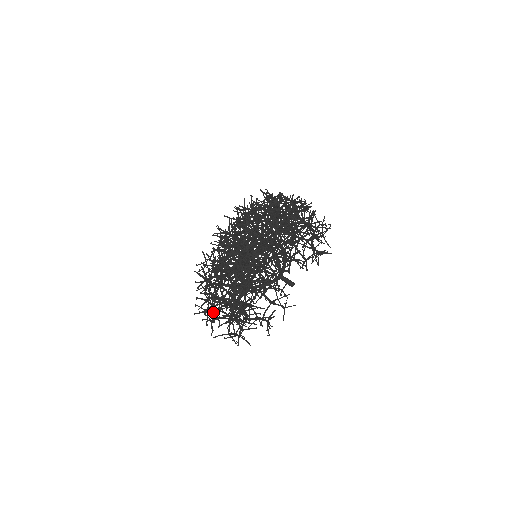
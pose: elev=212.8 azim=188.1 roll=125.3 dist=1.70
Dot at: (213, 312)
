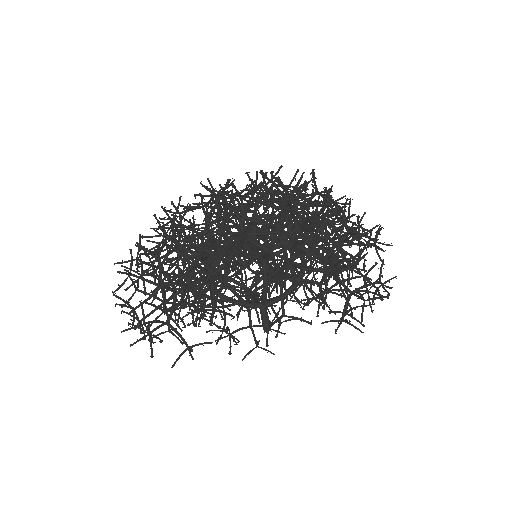
Dot at: (124, 281)
